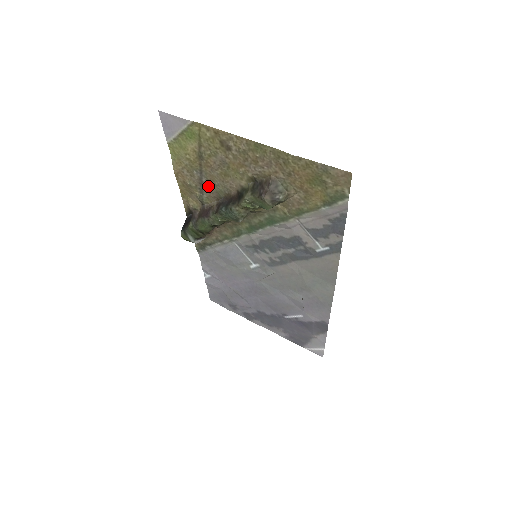
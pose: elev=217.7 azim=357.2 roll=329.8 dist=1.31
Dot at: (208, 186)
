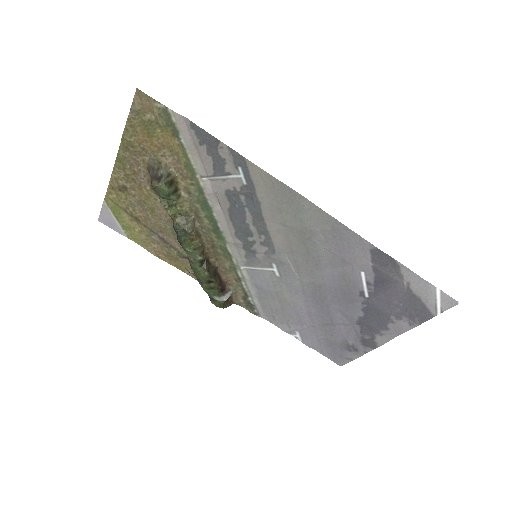
Dot at: (168, 237)
